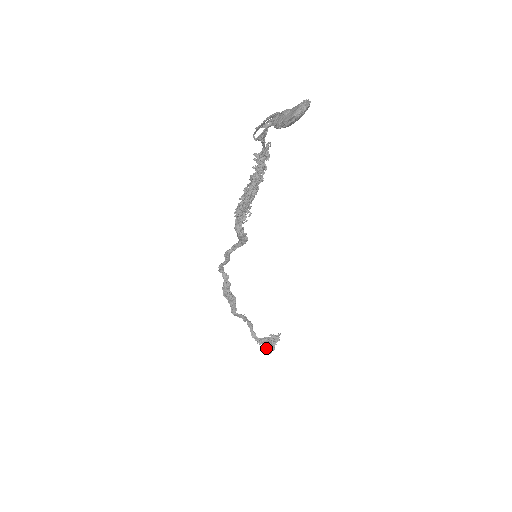
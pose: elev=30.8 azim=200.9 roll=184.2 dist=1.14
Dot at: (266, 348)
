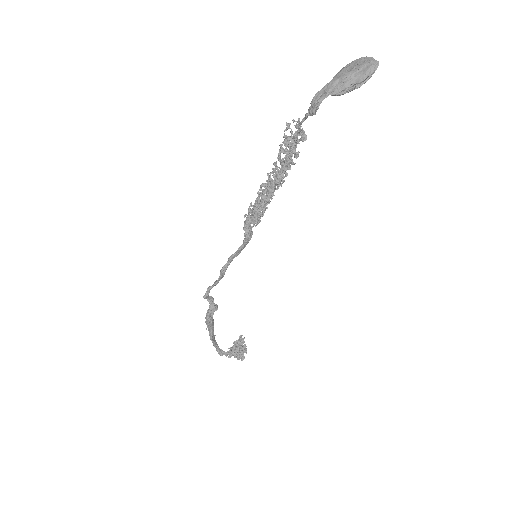
Dot at: (238, 357)
